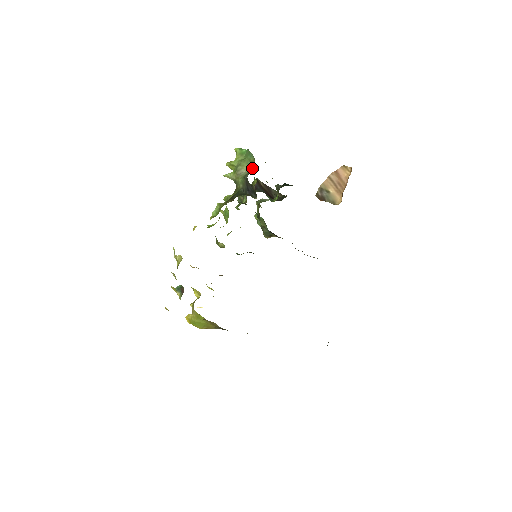
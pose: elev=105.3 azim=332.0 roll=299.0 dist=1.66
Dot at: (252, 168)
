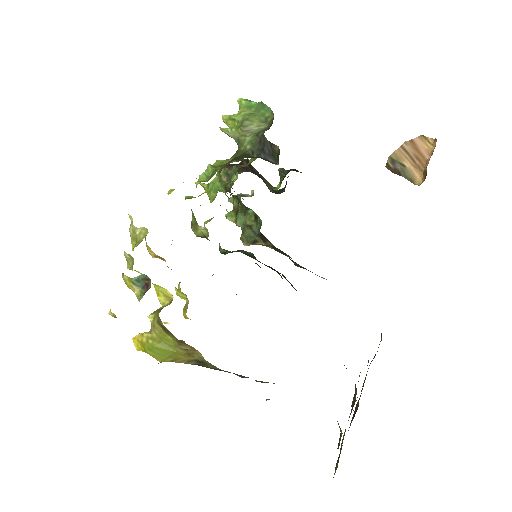
Dot at: (268, 125)
